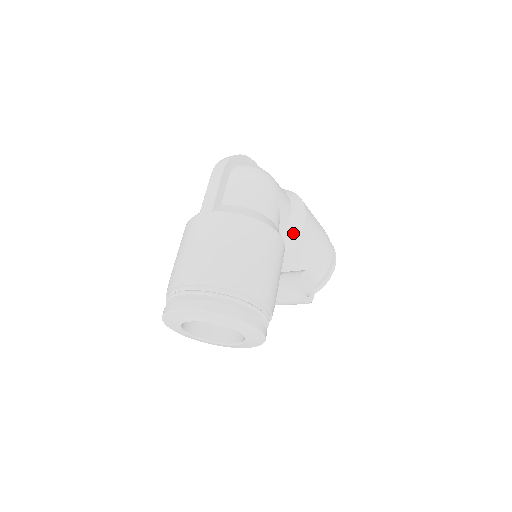
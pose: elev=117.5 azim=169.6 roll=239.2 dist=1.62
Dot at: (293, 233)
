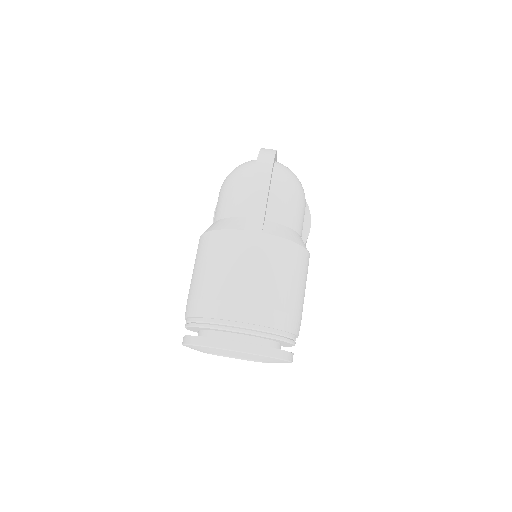
Dot at: occluded
